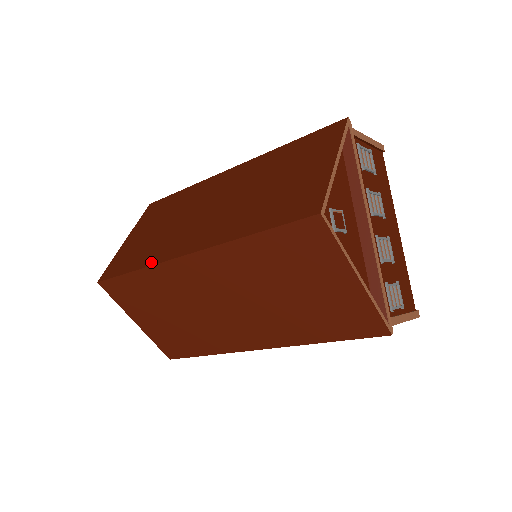
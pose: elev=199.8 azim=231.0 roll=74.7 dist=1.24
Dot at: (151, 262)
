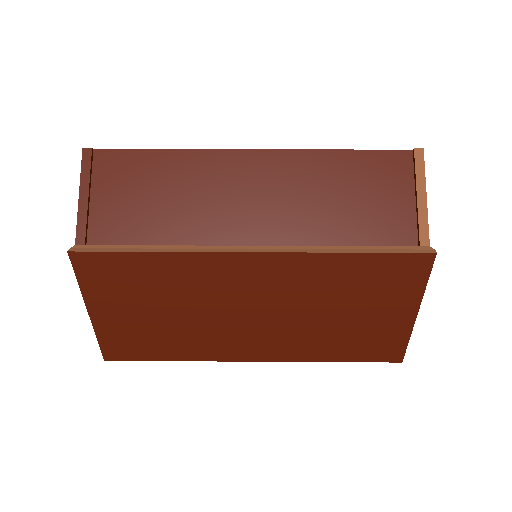
Dot at: (198, 358)
